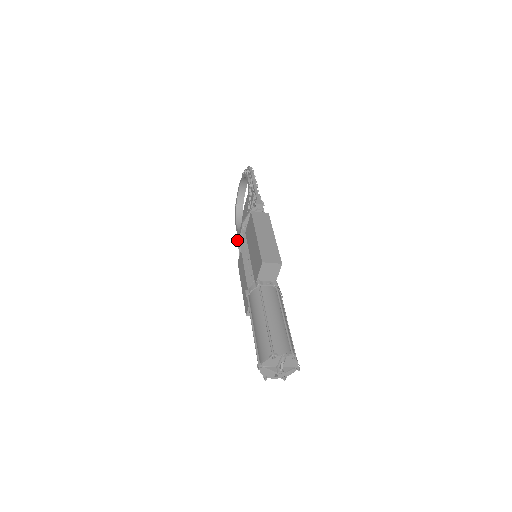
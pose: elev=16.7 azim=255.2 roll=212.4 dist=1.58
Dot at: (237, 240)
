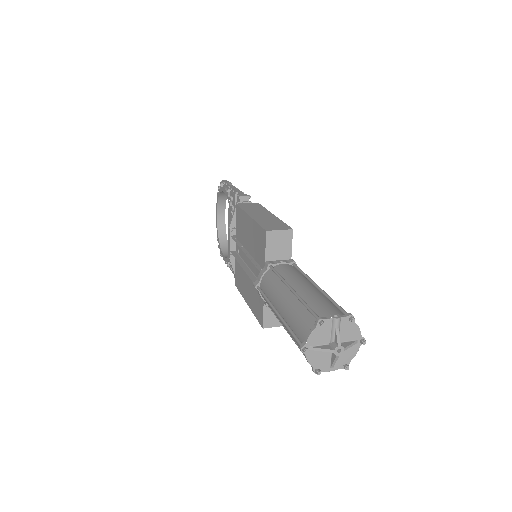
Dot at: occluded
